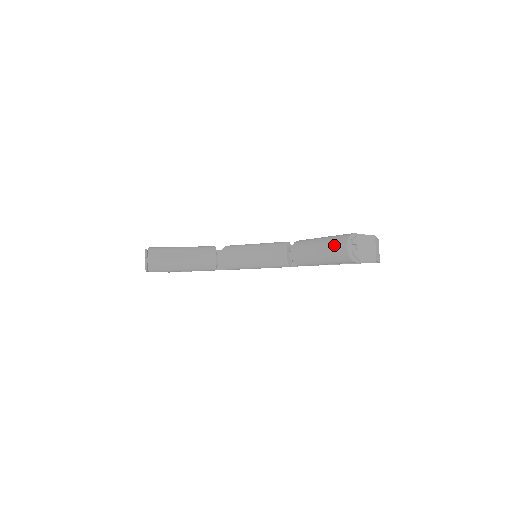
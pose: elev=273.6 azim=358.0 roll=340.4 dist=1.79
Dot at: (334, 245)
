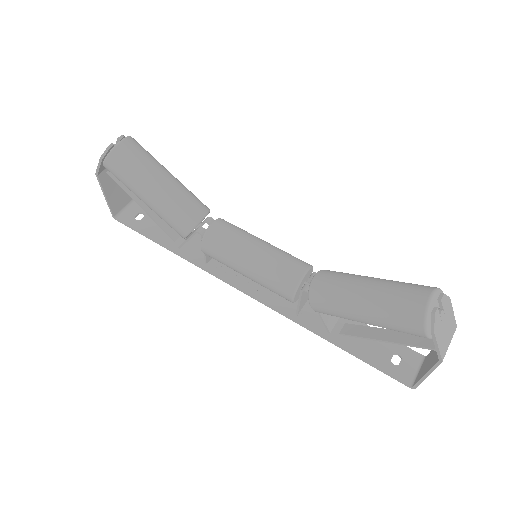
Dot at: (405, 287)
